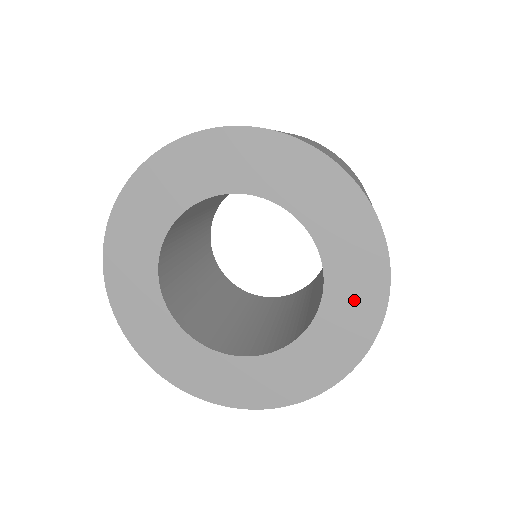
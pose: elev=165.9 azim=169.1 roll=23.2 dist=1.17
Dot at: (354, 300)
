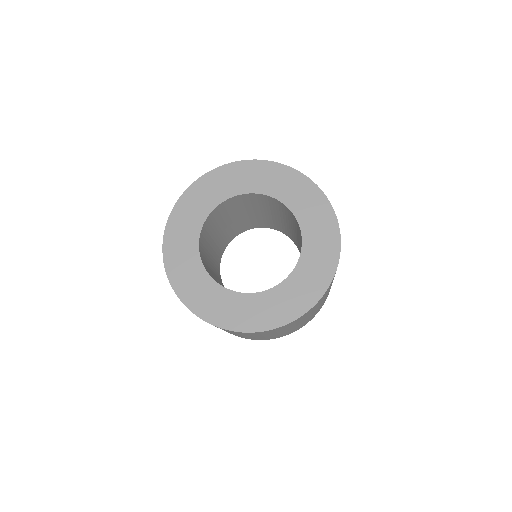
Dot at: (317, 220)
